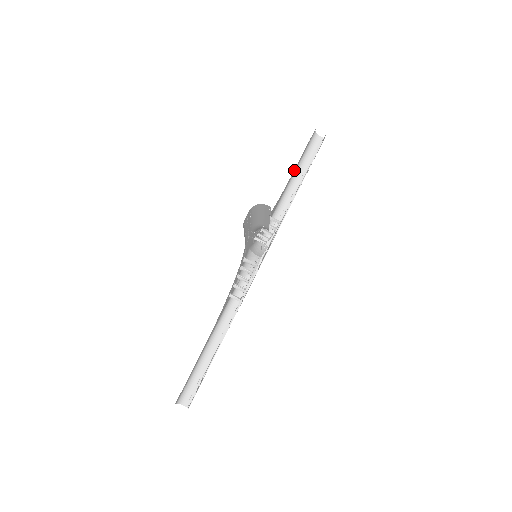
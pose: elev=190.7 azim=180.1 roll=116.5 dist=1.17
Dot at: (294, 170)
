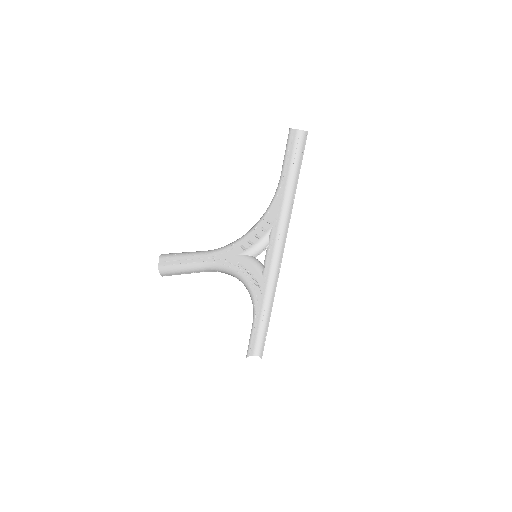
Dot at: (285, 173)
